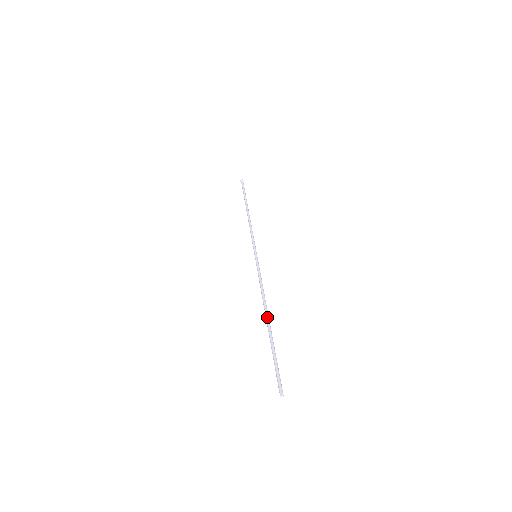
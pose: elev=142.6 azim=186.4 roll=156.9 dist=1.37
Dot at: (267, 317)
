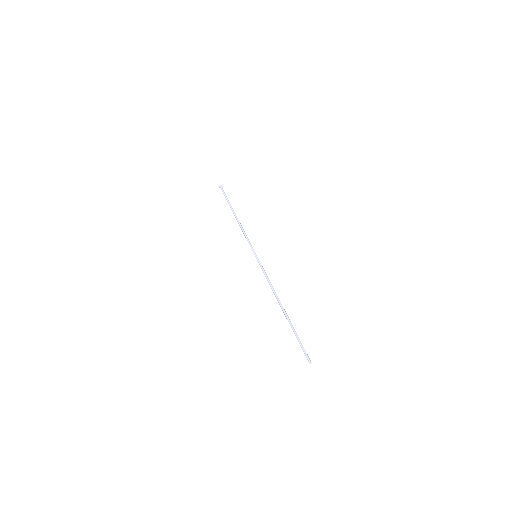
Dot at: (282, 306)
